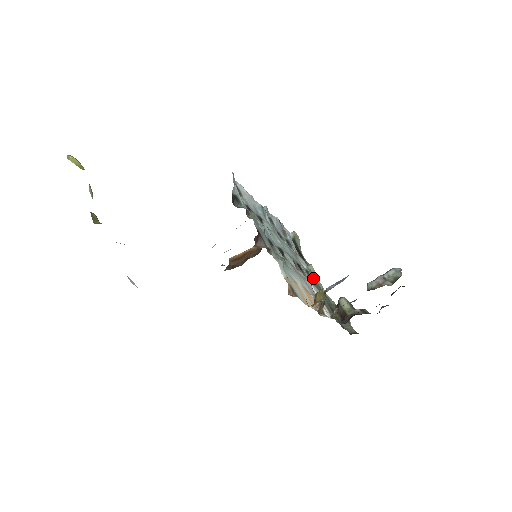
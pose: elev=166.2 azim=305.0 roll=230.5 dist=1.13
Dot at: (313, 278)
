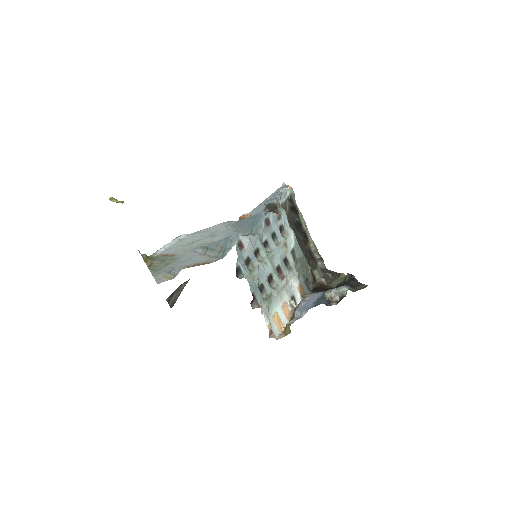
Dot at: (297, 251)
